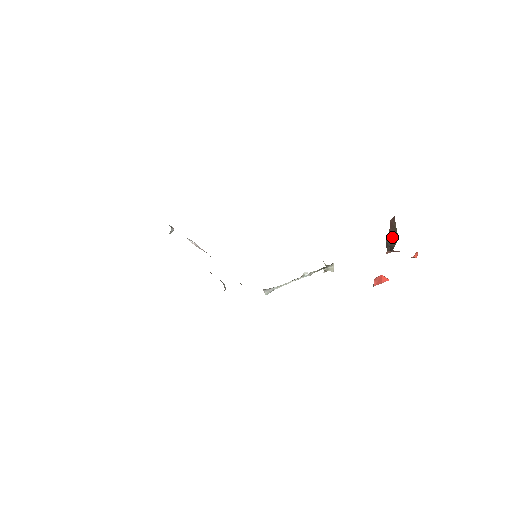
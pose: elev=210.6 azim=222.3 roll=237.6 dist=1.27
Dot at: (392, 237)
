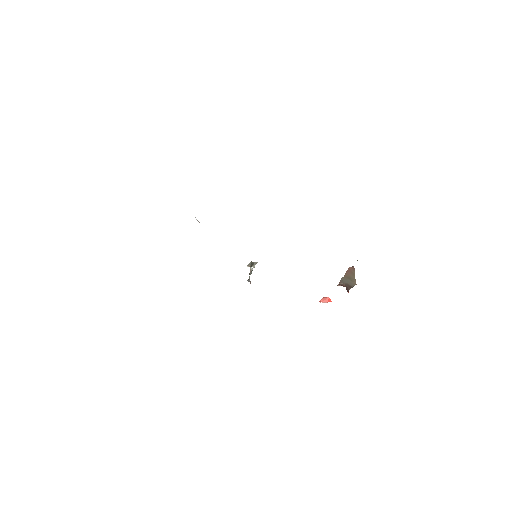
Dot at: (349, 279)
